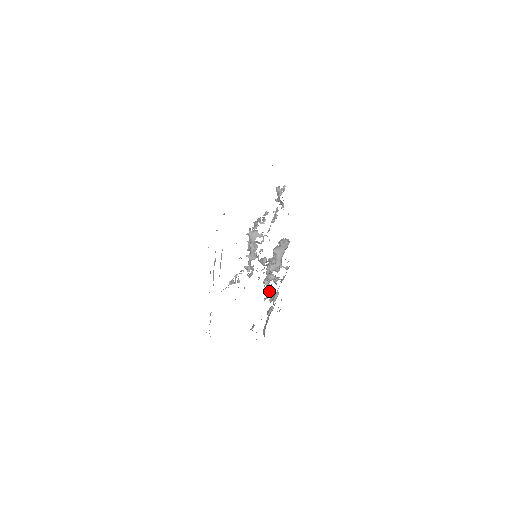
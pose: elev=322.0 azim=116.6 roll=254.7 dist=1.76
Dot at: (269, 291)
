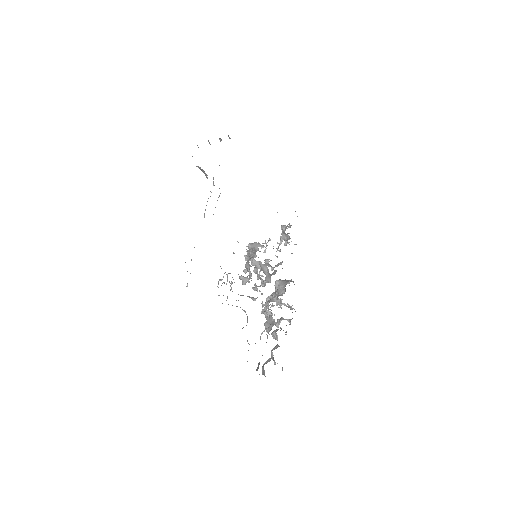
Dot at: (267, 331)
